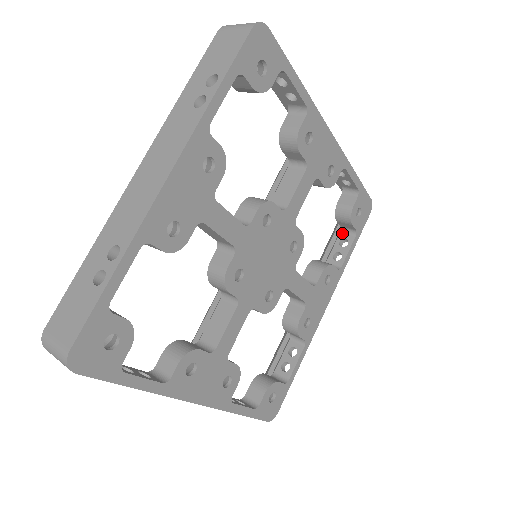
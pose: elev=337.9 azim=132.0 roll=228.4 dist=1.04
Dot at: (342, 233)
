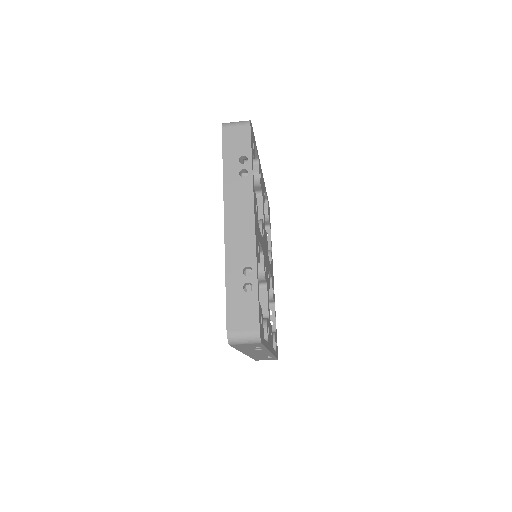
Dot at: occluded
